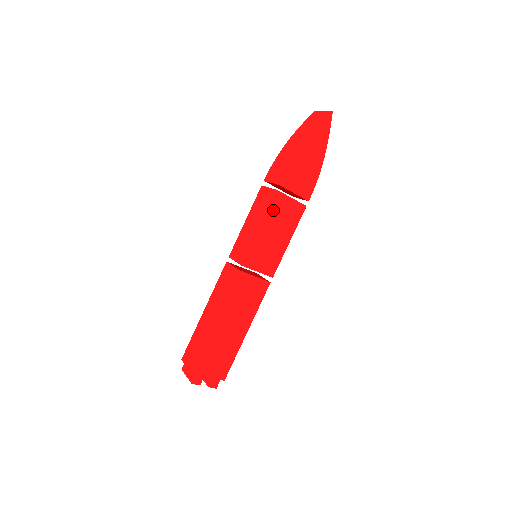
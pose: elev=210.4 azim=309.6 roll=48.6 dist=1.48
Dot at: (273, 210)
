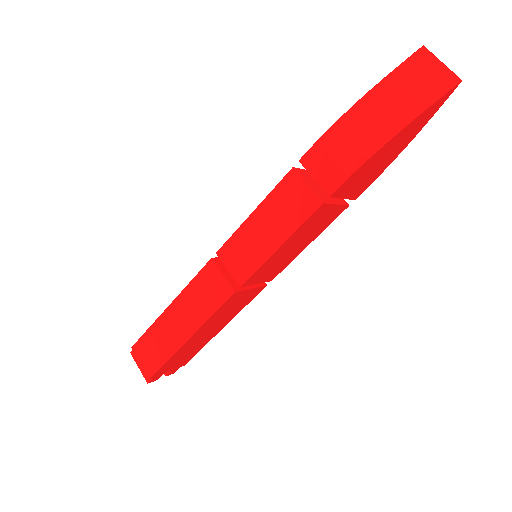
Dot at: (306, 225)
